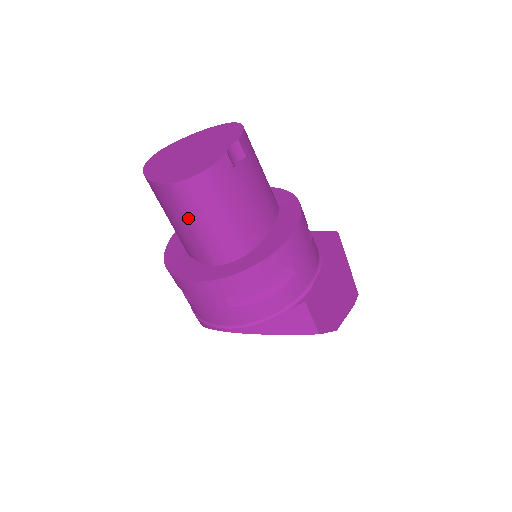
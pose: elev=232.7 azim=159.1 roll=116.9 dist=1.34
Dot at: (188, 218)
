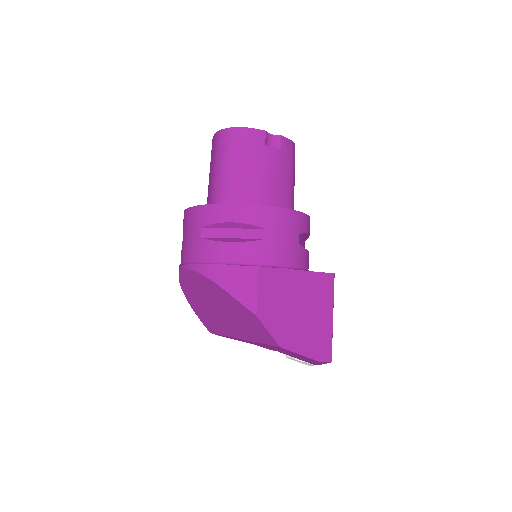
Dot at: (216, 161)
